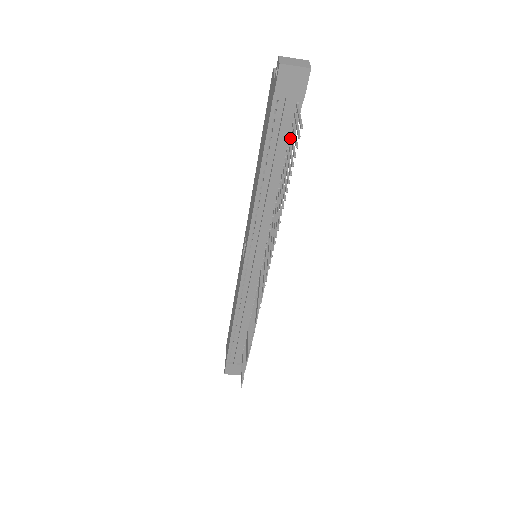
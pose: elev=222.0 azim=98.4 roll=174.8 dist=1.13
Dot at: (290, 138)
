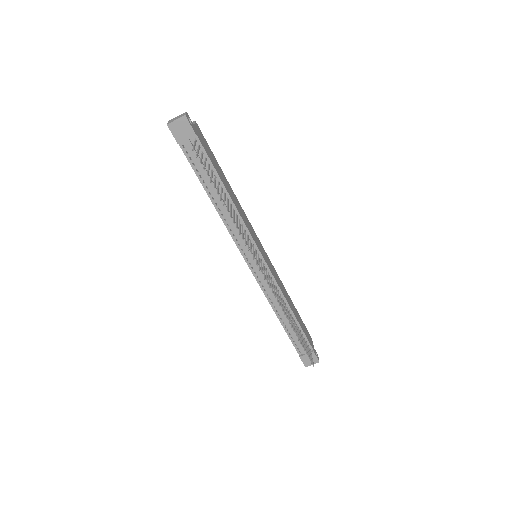
Dot at: (208, 162)
